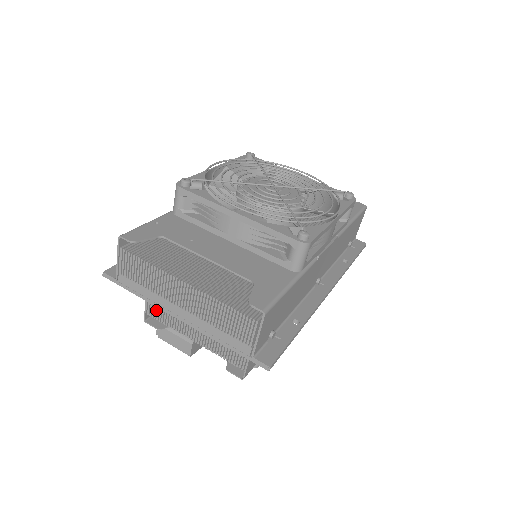
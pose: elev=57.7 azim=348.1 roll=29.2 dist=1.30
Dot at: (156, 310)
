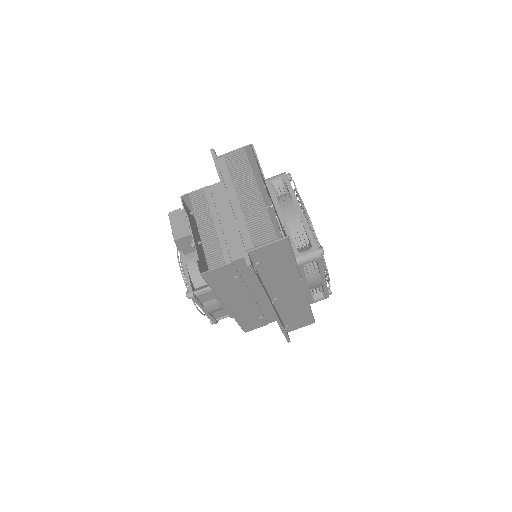
Dot at: (199, 198)
